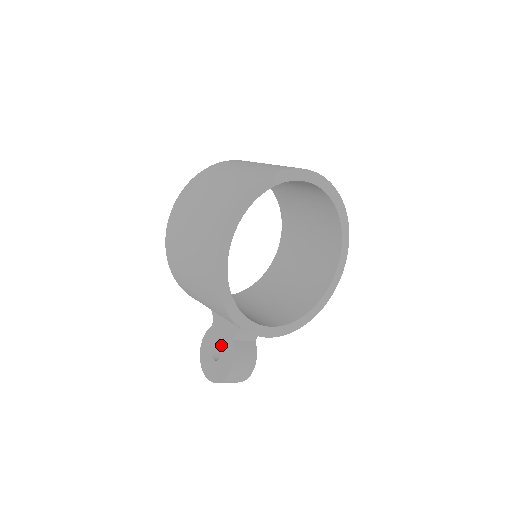
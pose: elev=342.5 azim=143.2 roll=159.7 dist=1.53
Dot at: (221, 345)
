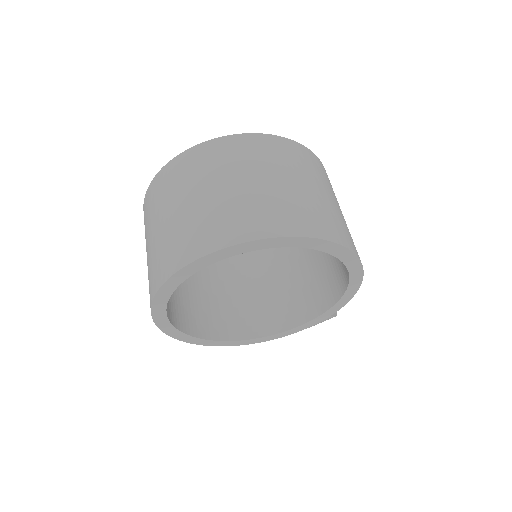
Dot at: occluded
